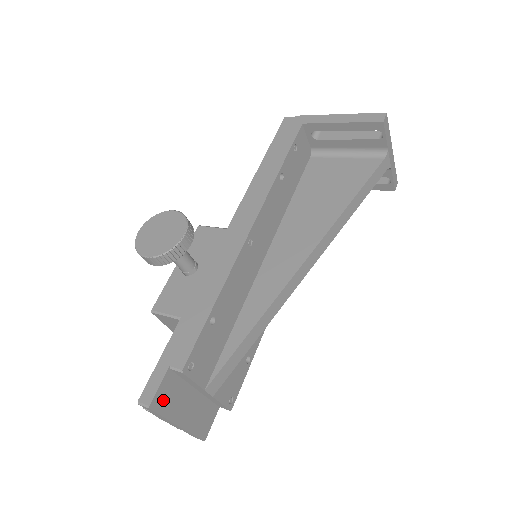
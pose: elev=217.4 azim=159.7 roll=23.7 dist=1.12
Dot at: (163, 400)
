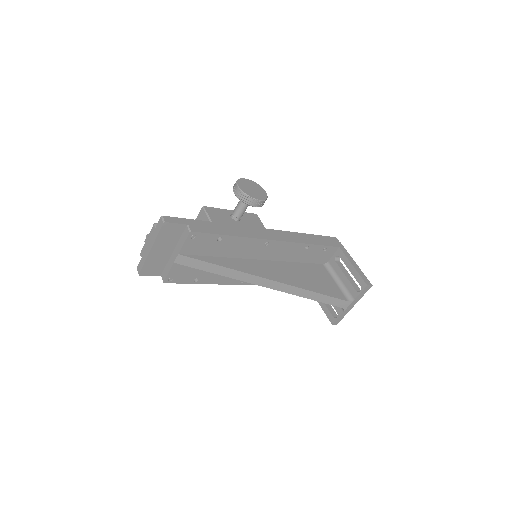
Dot at: (168, 230)
